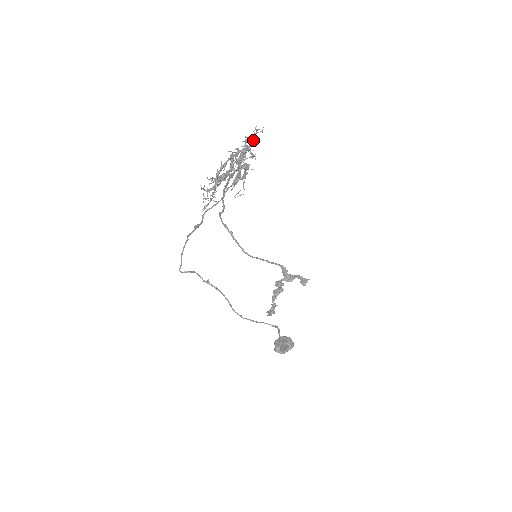
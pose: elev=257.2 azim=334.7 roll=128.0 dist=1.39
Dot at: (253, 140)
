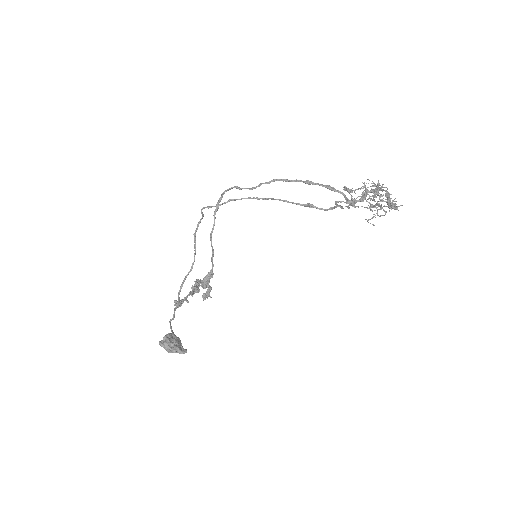
Dot at: occluded
